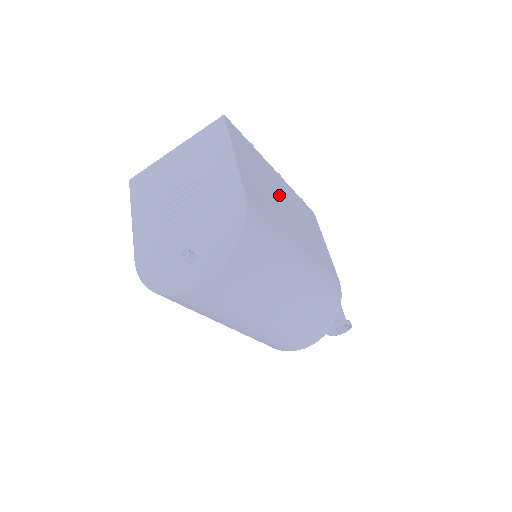
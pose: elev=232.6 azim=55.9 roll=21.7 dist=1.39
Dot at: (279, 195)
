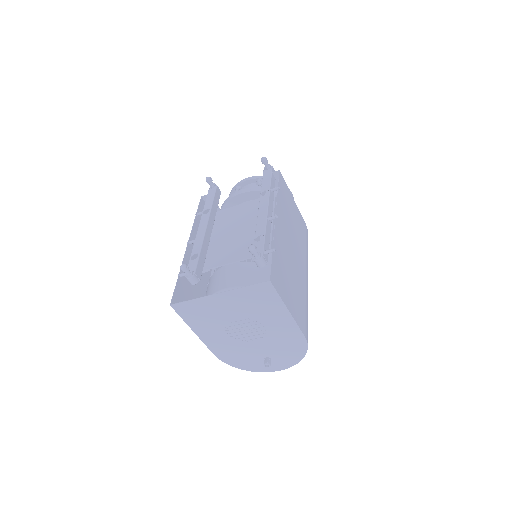
Dot at: (289, 254)
